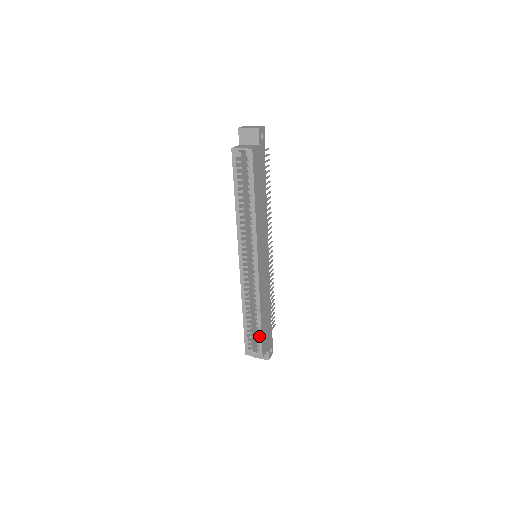
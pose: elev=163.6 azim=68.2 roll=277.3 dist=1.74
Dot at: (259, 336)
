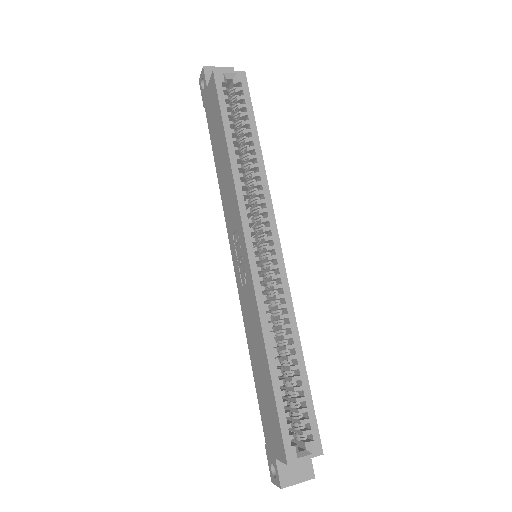
Dot at: (307, 401)
